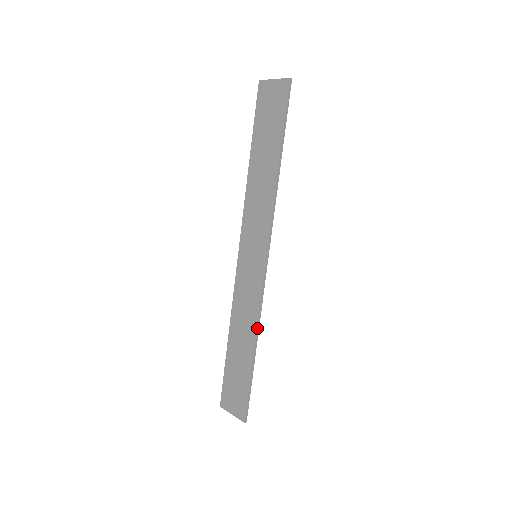
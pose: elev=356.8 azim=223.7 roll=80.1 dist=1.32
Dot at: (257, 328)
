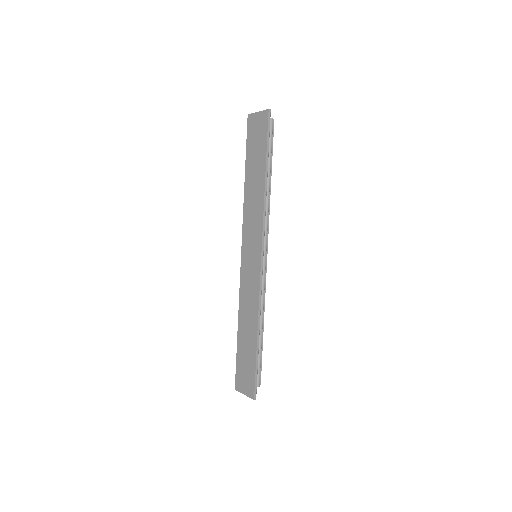
Dot at: (258, 315)
